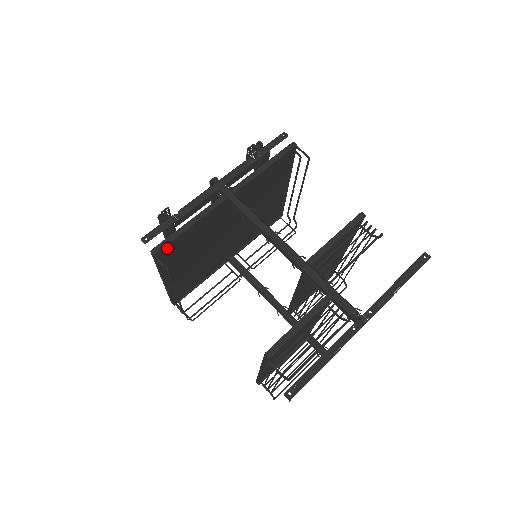
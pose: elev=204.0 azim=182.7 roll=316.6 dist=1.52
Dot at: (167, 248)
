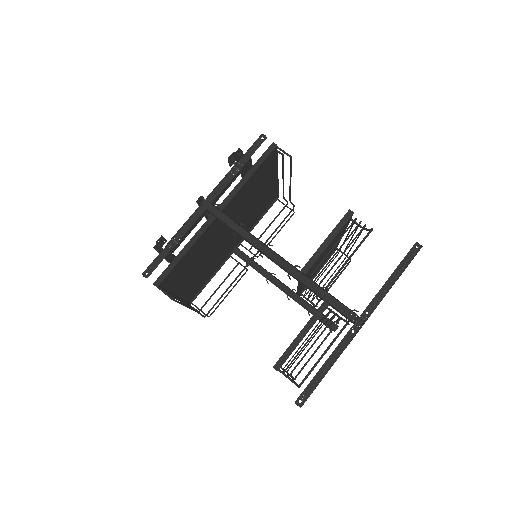
Dot at: (168, 276)
